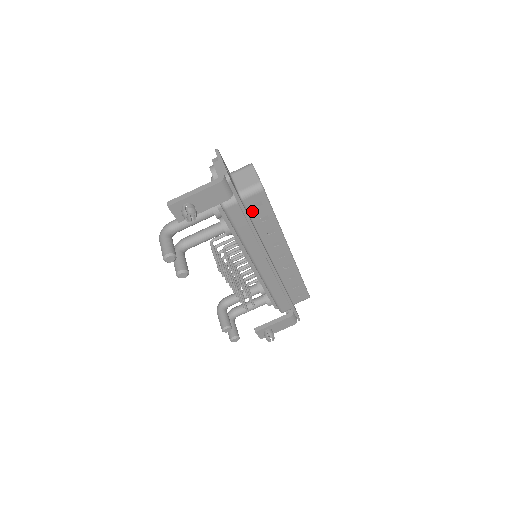
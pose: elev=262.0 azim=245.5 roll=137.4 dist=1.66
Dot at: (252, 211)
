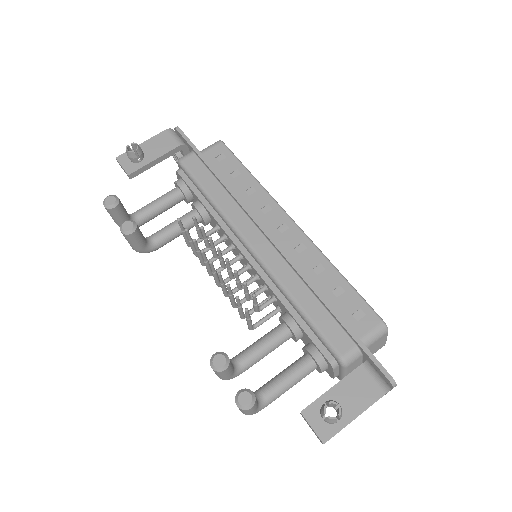
Dot at: (216, 166)
